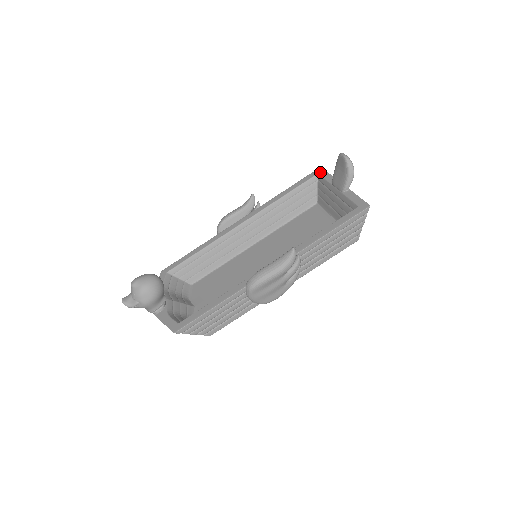
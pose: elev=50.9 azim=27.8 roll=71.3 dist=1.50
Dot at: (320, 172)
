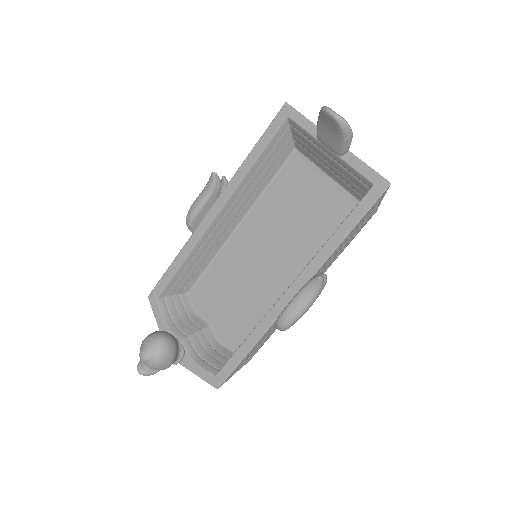
Dot at: (290, 114)
